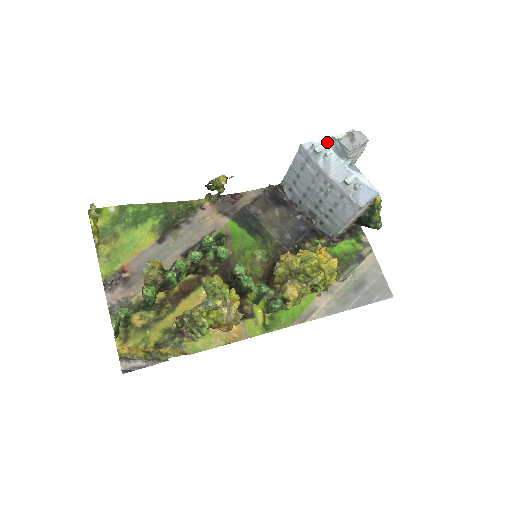
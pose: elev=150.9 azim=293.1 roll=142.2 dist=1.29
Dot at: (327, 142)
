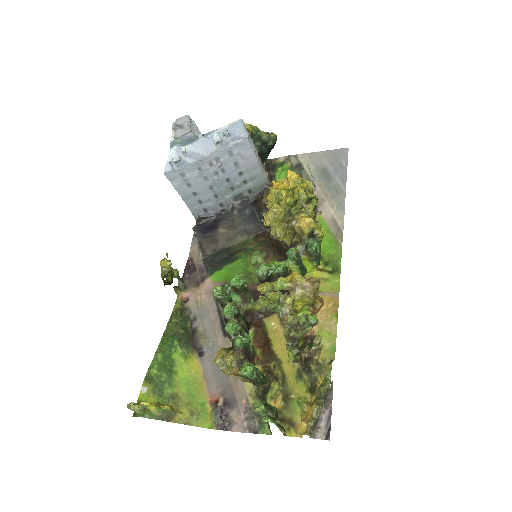
Dot at: (173, 150)
